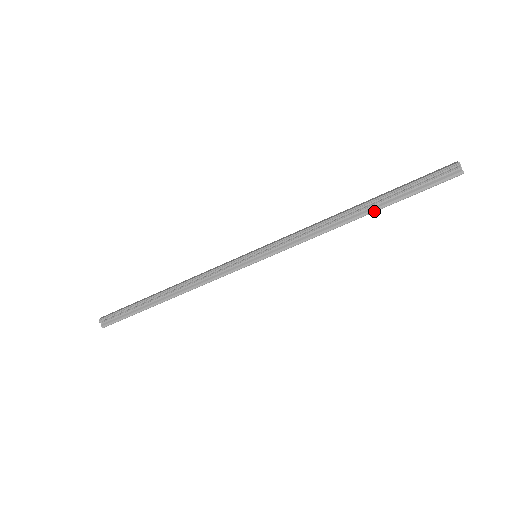
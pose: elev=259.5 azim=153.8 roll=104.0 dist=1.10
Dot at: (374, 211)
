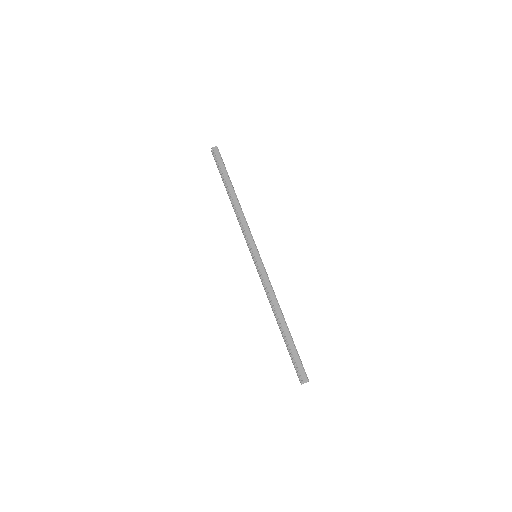
Dot at: (281, 332)
